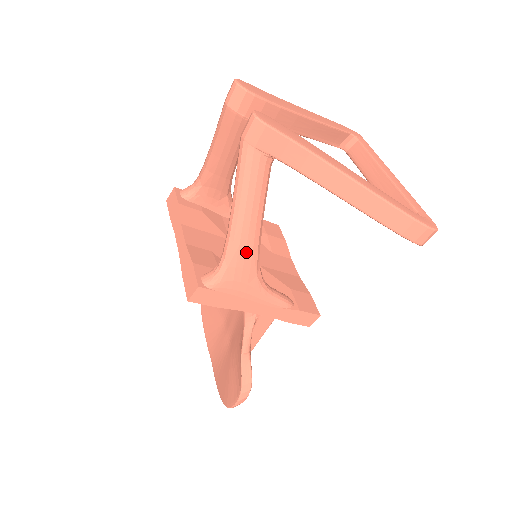
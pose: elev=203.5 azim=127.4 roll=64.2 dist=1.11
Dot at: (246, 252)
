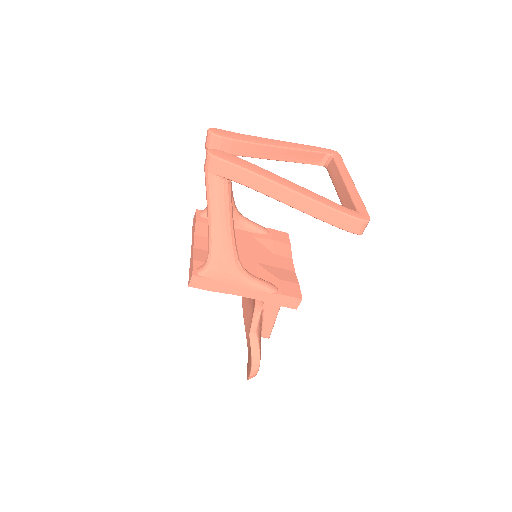
Dot at: (223, 248)
